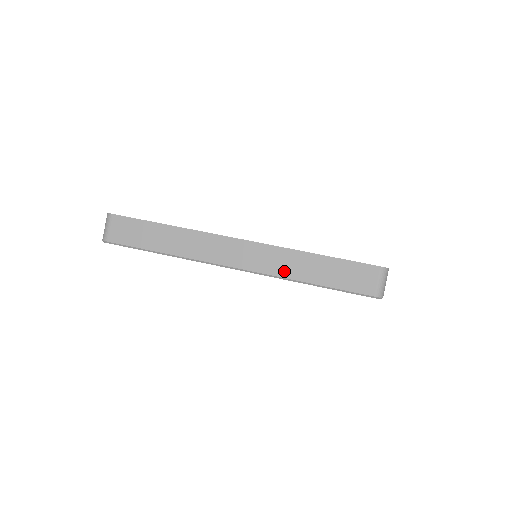
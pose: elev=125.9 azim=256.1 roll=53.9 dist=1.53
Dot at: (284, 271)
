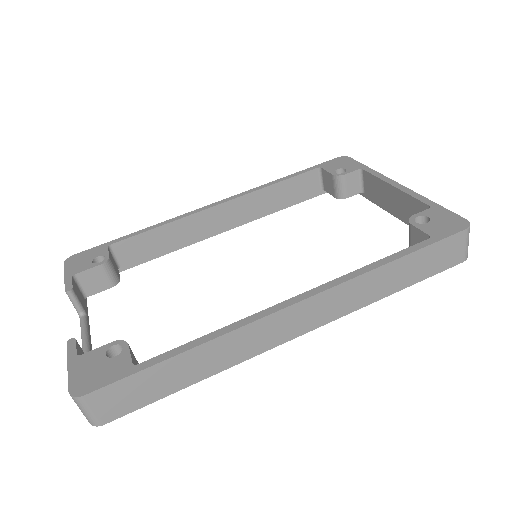
Dot at: (360, 302)
